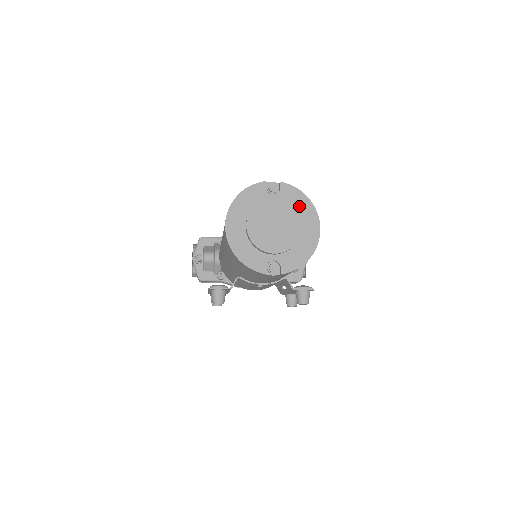
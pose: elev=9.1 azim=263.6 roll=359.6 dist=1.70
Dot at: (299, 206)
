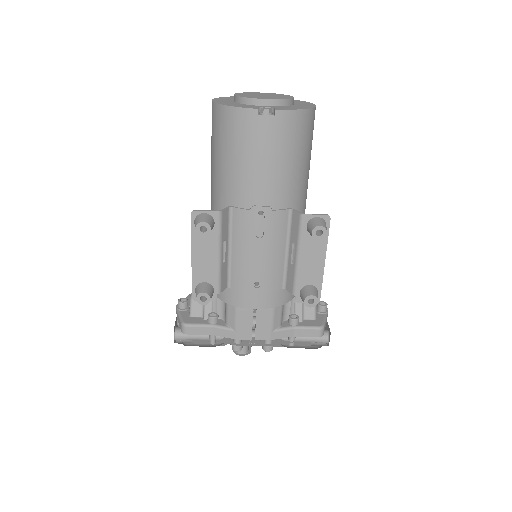
Dot at: occluded
